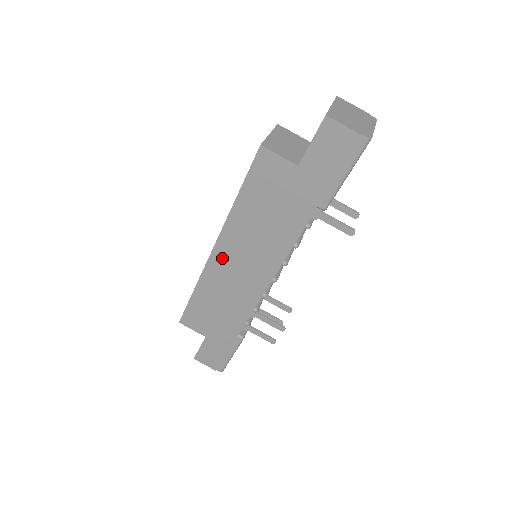
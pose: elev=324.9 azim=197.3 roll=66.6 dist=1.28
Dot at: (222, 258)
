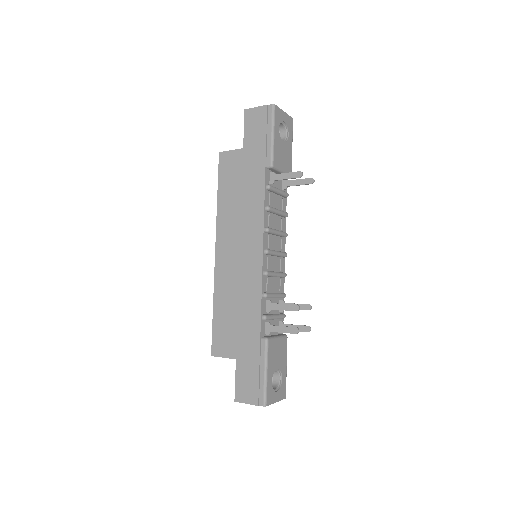
Dot at: (223, 256)
